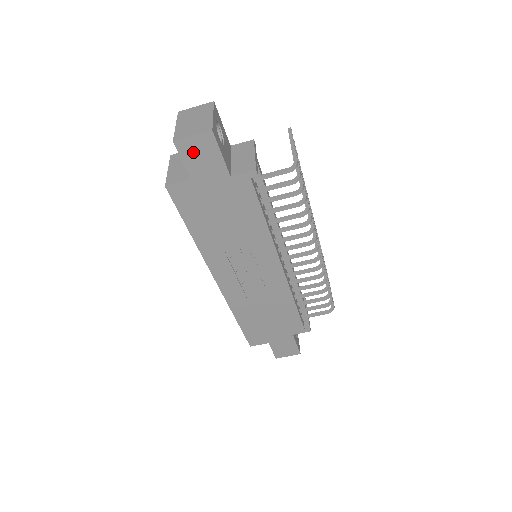
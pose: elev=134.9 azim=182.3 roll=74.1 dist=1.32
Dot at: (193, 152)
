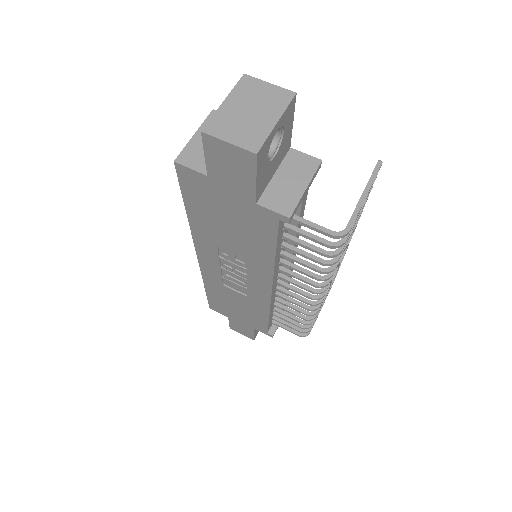
Dot at: (222, 156)
